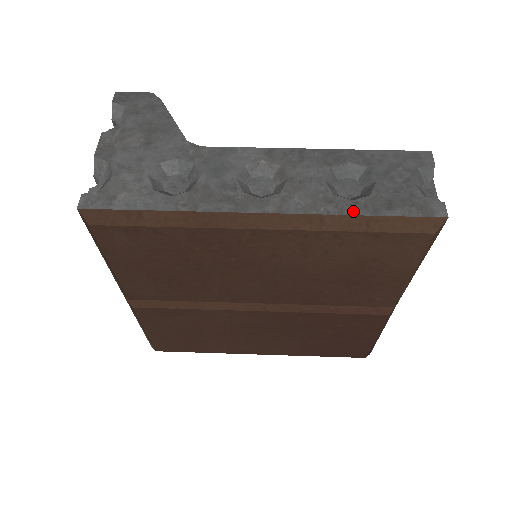
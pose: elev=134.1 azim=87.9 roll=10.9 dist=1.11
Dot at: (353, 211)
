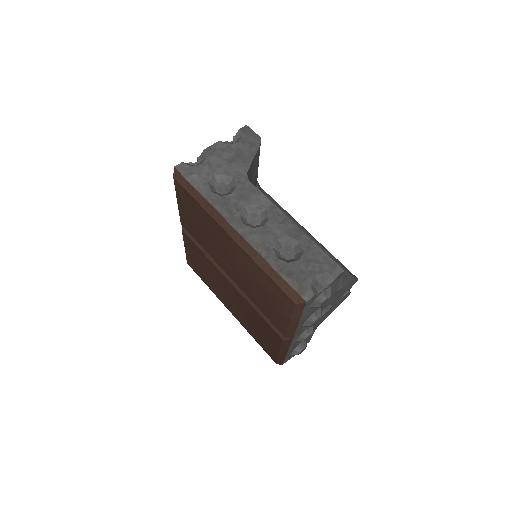
Dot at: (271, 262)
